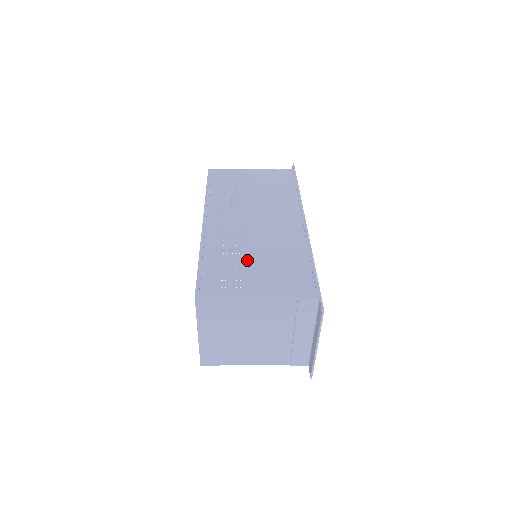
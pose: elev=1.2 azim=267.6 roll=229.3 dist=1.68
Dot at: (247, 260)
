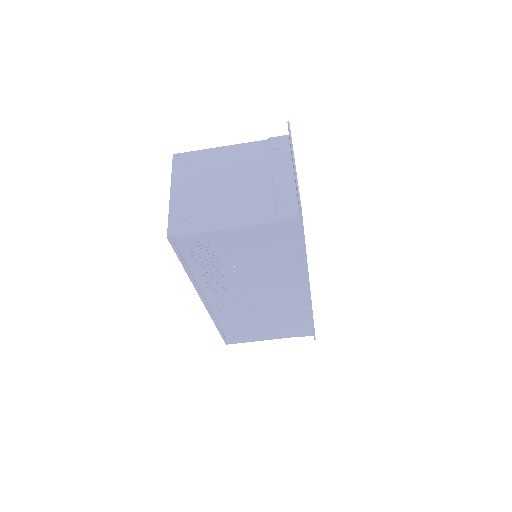
Dot at: occluded
